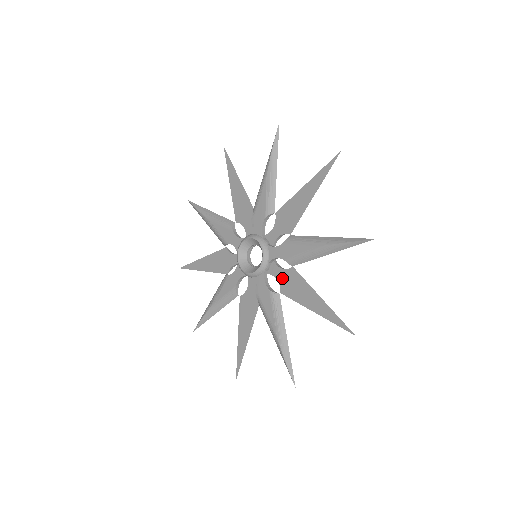
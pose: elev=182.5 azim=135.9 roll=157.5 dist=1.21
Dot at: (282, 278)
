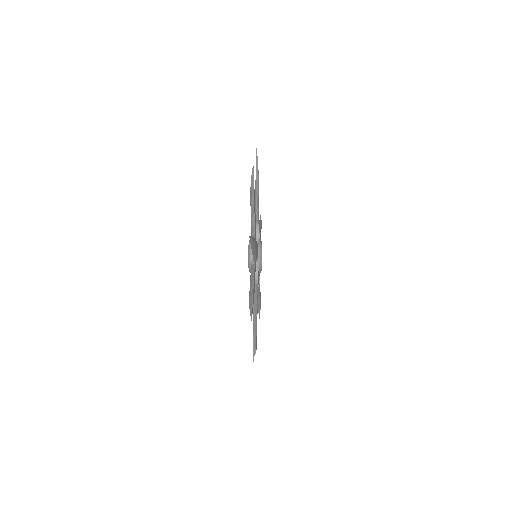
Dot at: occluded
